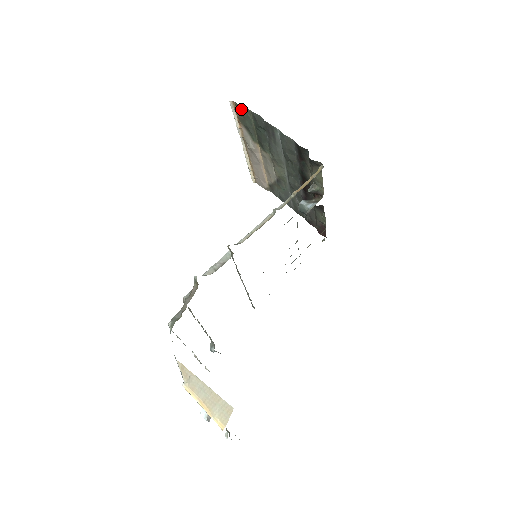
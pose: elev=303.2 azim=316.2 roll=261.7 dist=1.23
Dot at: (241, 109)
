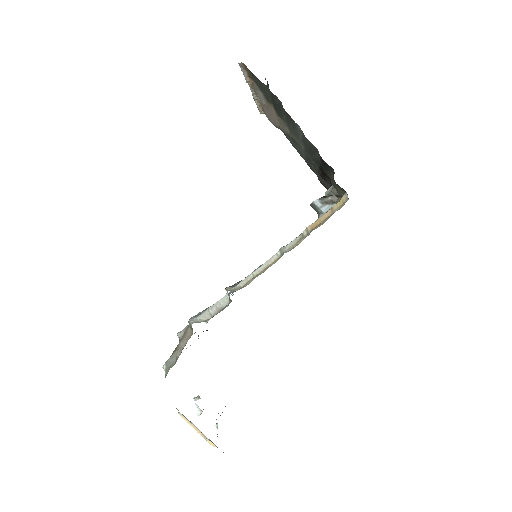
Dot at: (254, 76)
